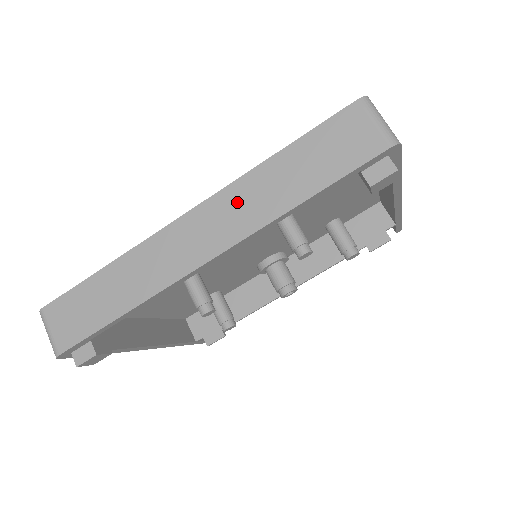
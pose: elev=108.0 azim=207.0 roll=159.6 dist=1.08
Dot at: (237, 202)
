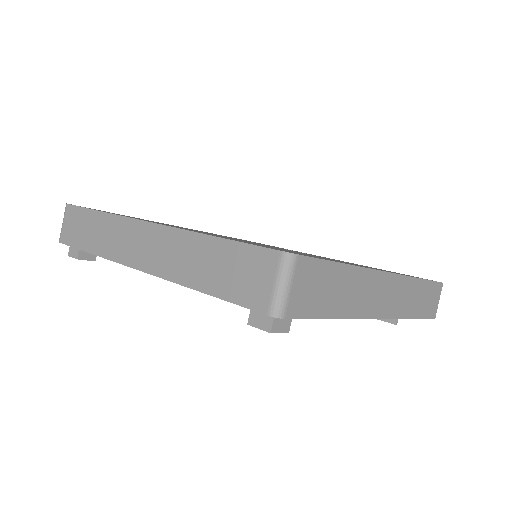
Dot at: (171, 246)
